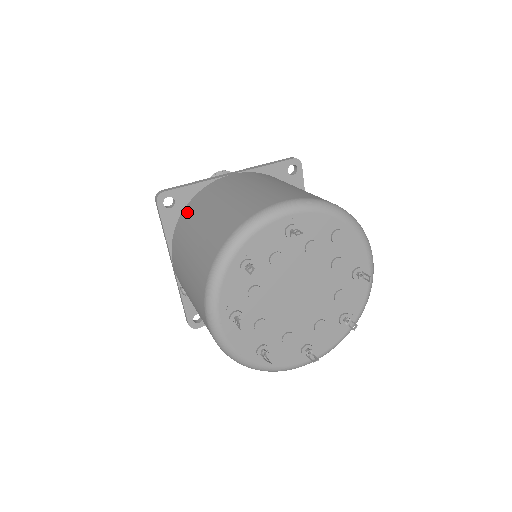
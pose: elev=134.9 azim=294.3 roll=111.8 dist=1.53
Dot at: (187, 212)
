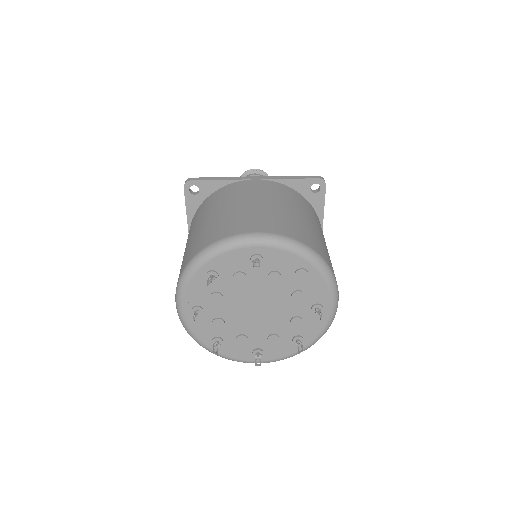
Dot at: (205, 203)
